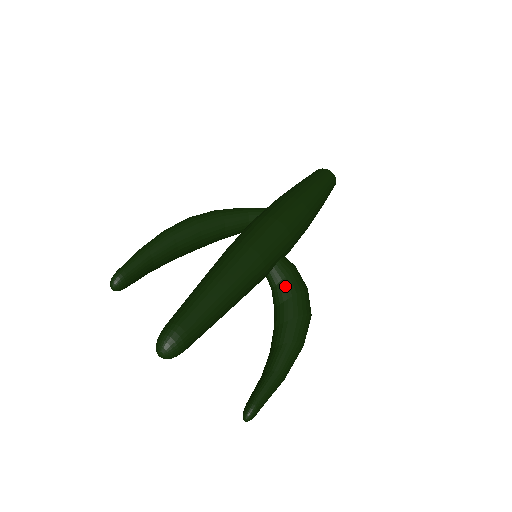
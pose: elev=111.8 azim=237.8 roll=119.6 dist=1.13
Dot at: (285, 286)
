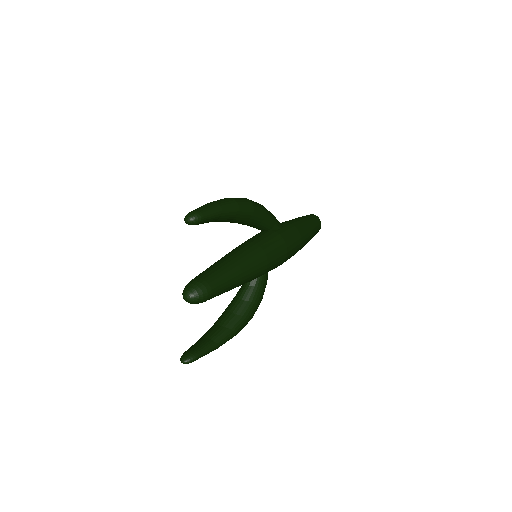
Dot at: (256, 292)
